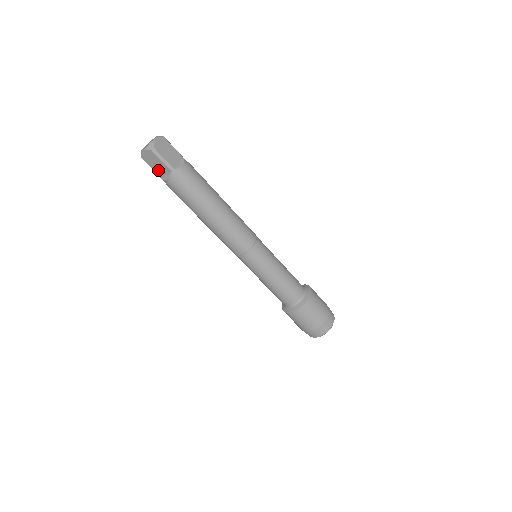
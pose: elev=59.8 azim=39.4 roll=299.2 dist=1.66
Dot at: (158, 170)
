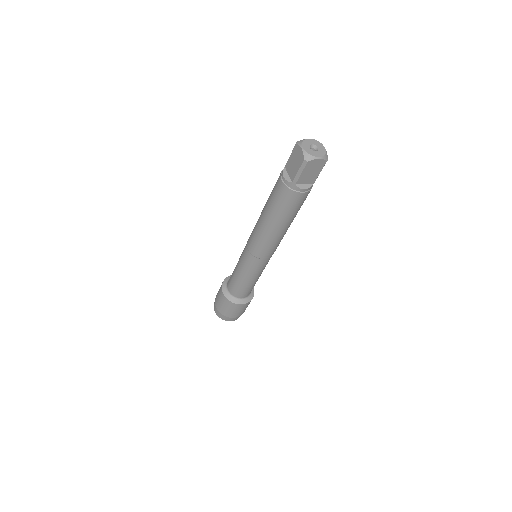
Dot at: (290, 164)
